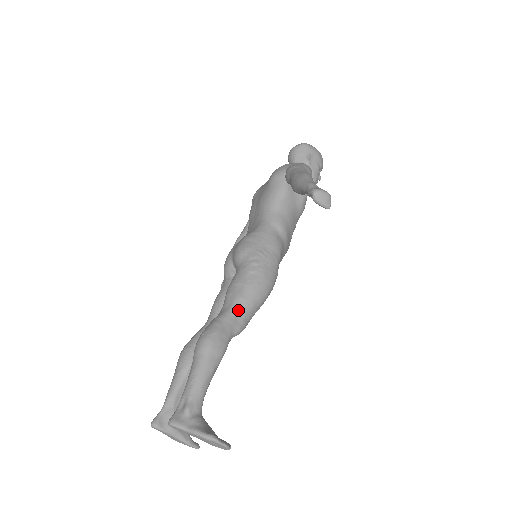
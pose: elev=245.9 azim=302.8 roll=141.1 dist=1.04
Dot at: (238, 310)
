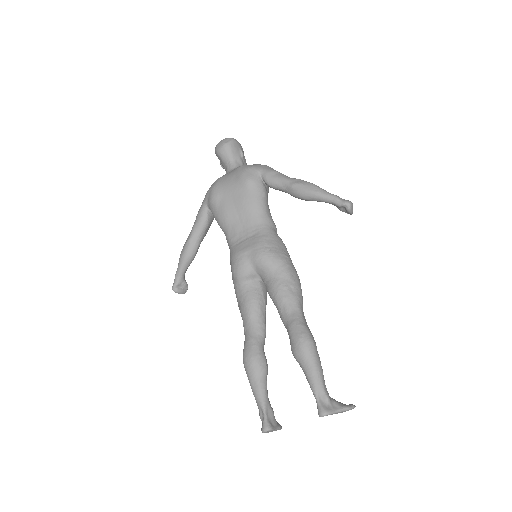
Dot at: (302, 309)
